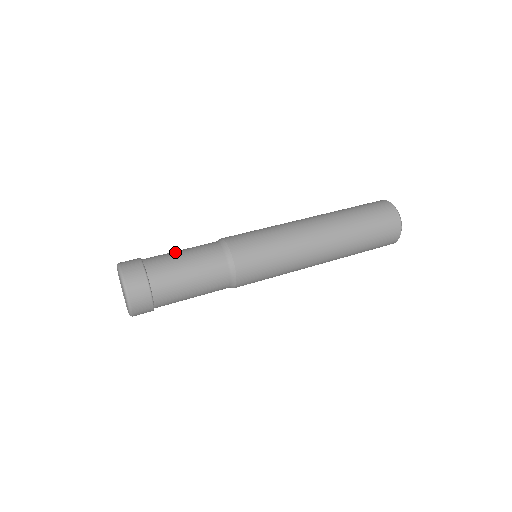
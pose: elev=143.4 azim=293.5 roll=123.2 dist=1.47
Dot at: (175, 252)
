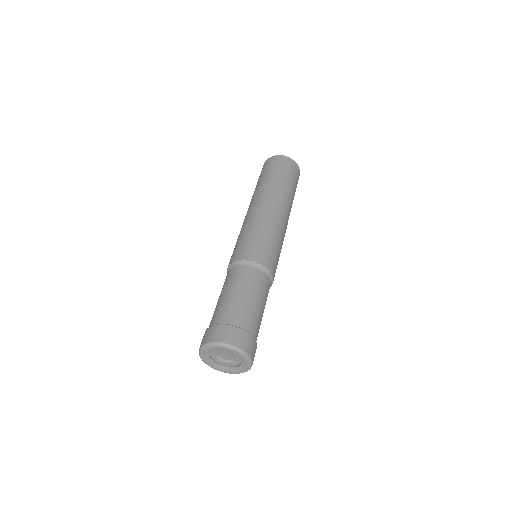
Dot at: (253, 304)
